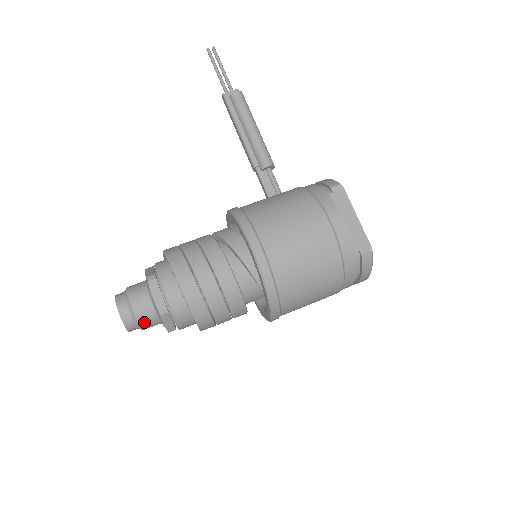
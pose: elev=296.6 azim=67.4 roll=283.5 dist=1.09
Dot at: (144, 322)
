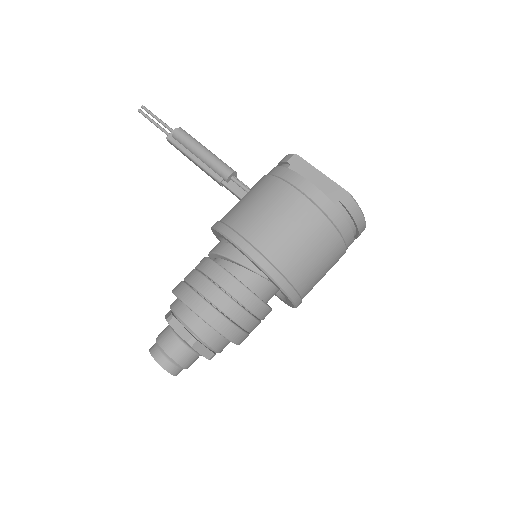
Dot at: (183, 360)
